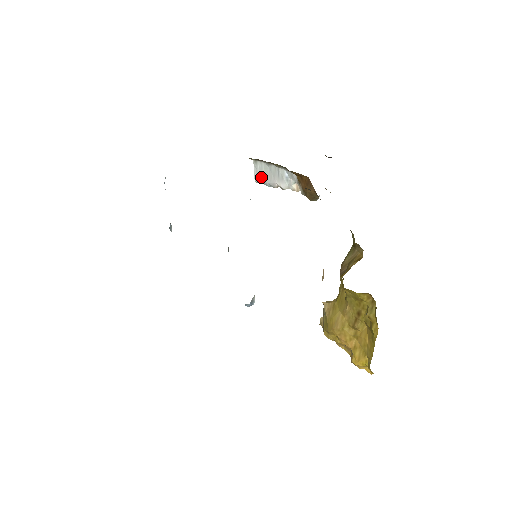
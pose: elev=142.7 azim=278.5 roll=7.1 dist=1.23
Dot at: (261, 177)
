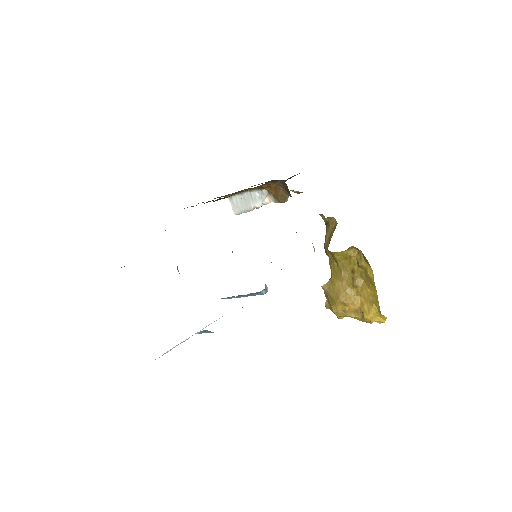
Dot at: (239, 208)
